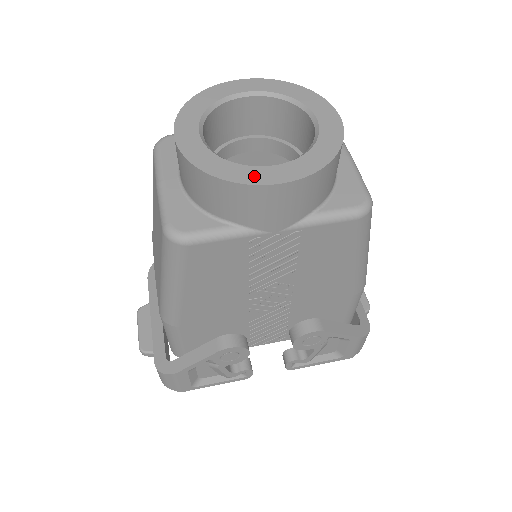
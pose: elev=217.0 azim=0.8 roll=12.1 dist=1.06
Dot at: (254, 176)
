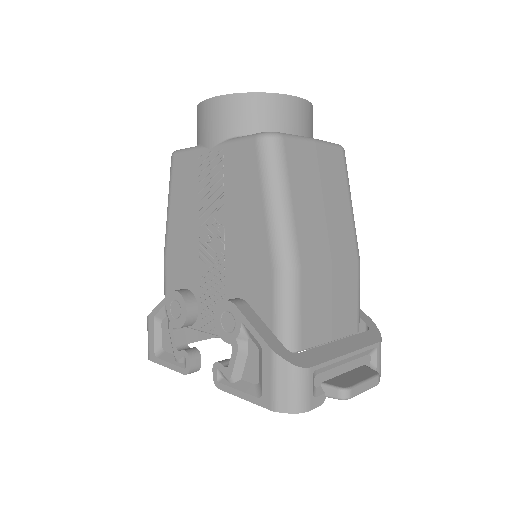
Dot at: occluded
